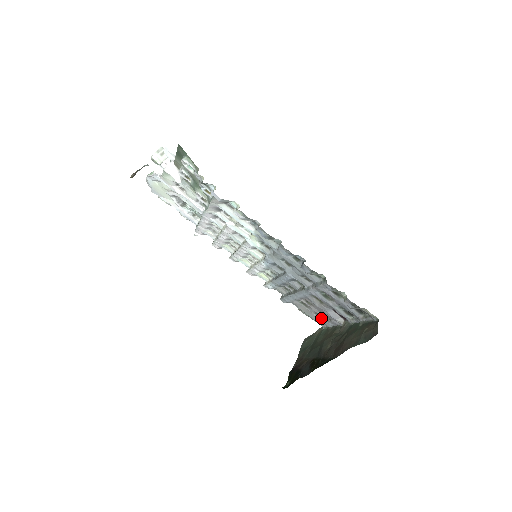
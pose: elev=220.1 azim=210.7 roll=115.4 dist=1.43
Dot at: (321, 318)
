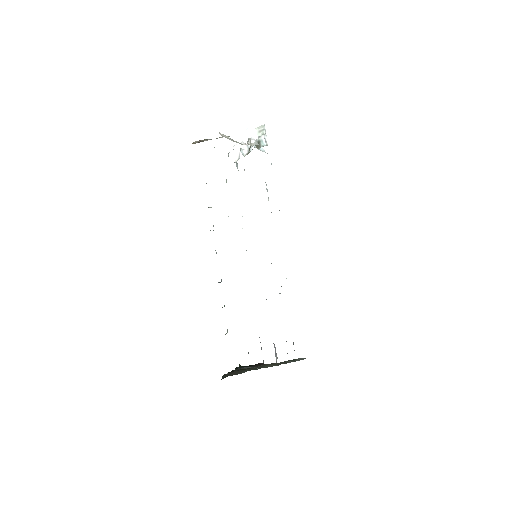
Dot at: occluded
